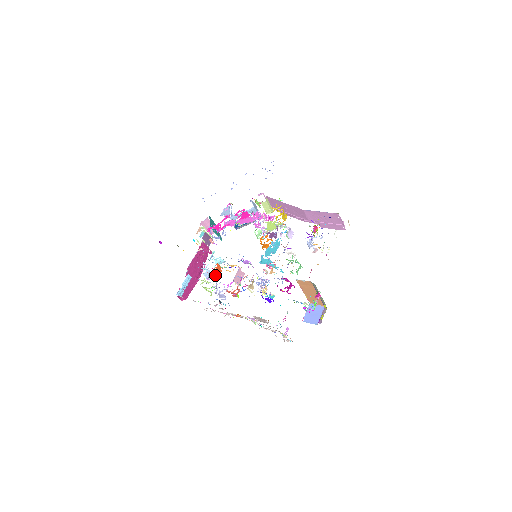
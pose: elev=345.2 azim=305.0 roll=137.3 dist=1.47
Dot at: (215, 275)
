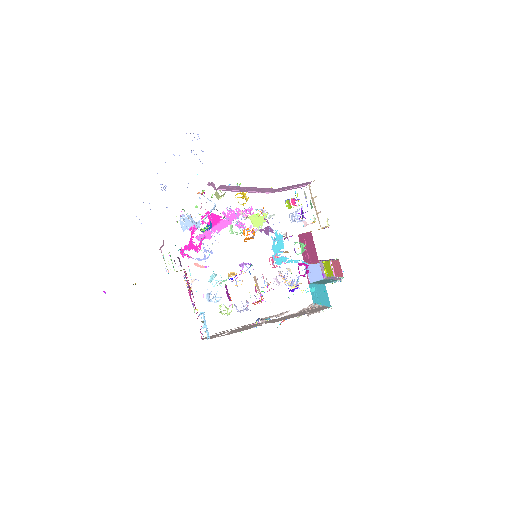
Dot at: (230, 297)
